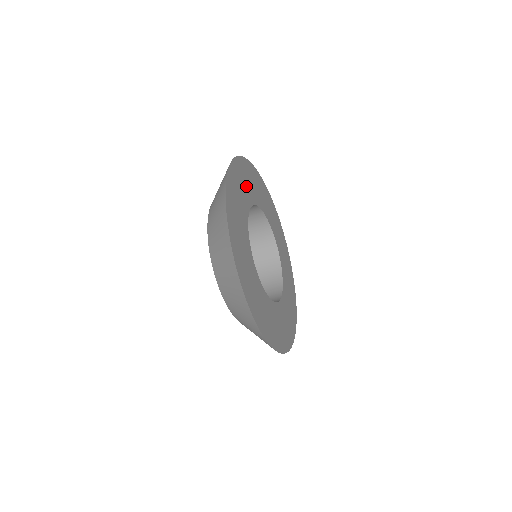
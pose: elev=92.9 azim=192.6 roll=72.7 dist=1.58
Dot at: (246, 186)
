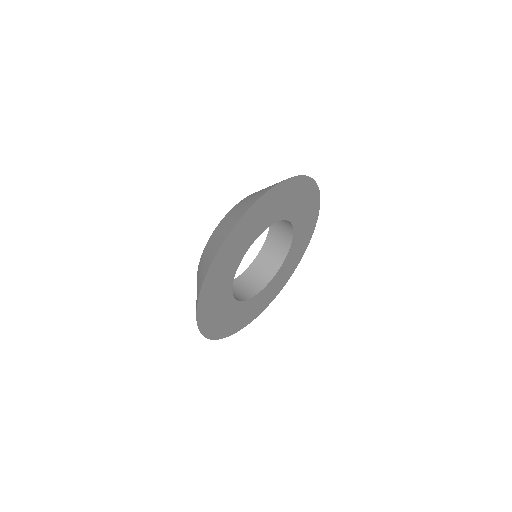
Dot at: (299, 205)
